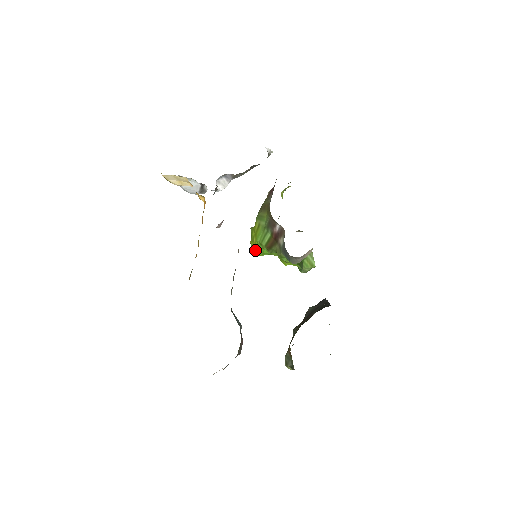
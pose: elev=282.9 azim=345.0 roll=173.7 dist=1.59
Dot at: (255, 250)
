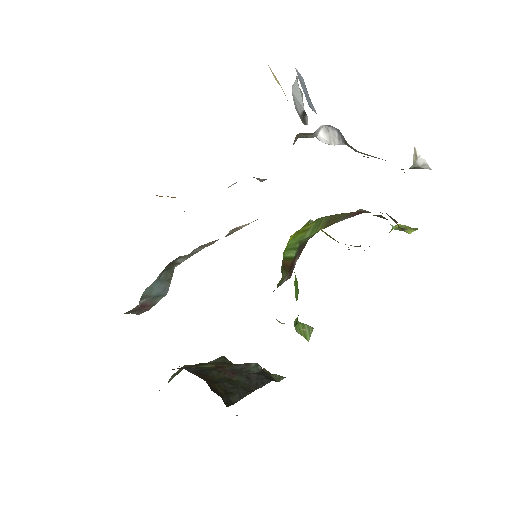
Dot at: (286, 246)
